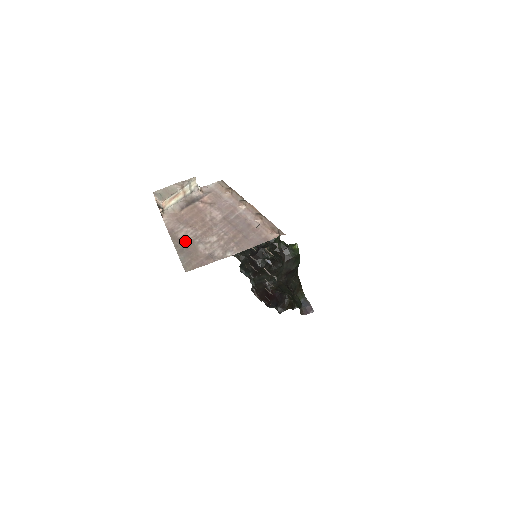
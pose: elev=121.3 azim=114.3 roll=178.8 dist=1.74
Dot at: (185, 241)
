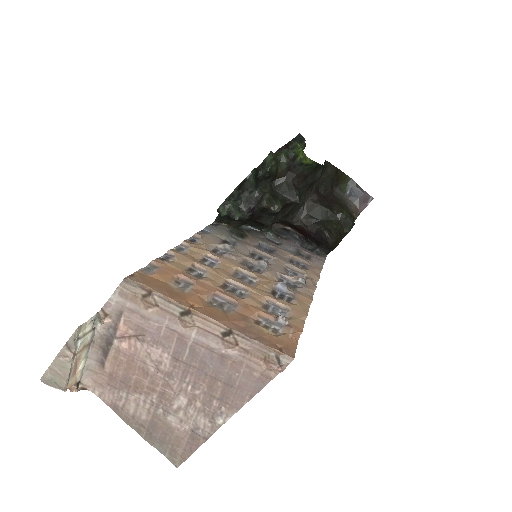
Dot at: (144, 418)
